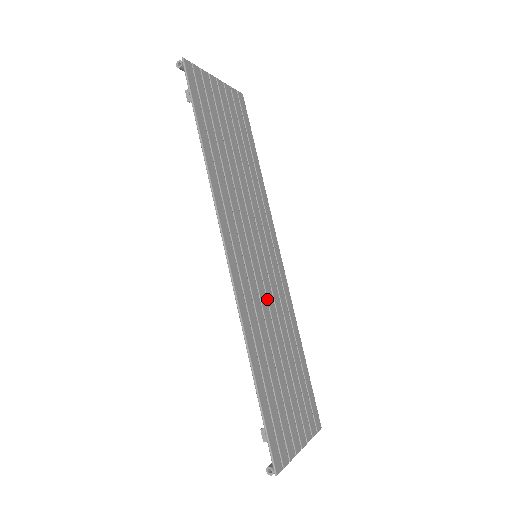
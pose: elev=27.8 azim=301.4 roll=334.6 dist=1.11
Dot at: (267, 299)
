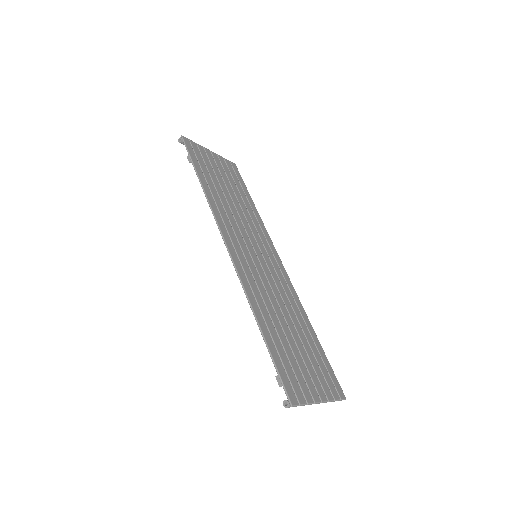
Dot at: (270, 285)
